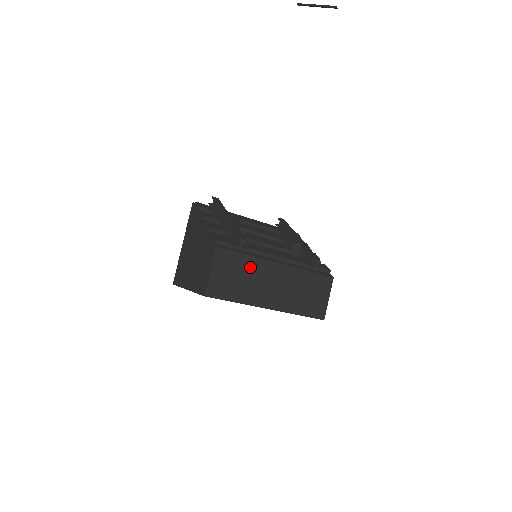
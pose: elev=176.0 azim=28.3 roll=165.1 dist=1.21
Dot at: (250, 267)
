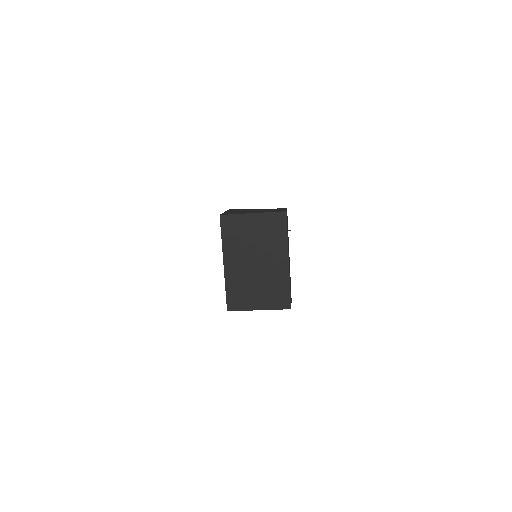
Dot at: occluded
